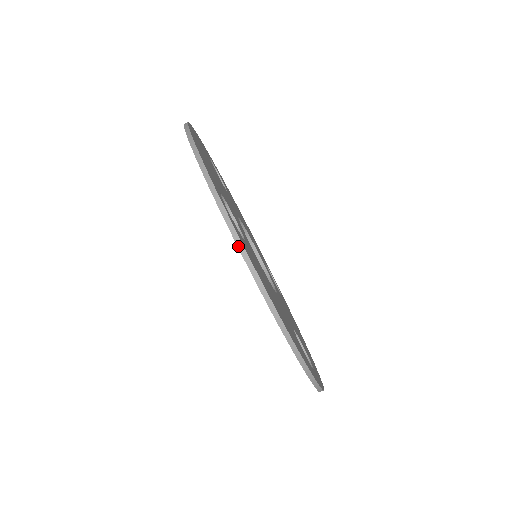
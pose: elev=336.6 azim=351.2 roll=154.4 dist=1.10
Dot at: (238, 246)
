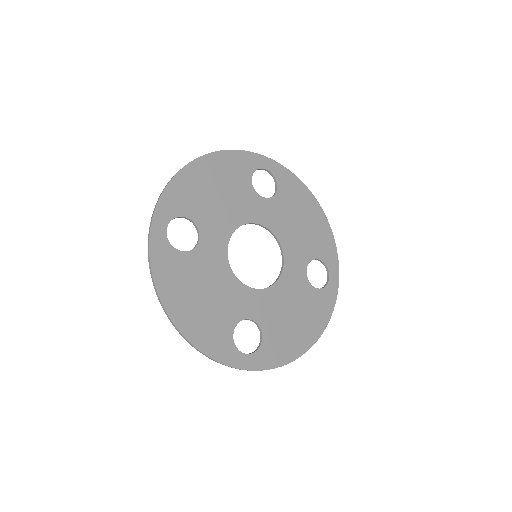
Dot at: (148, 259)
